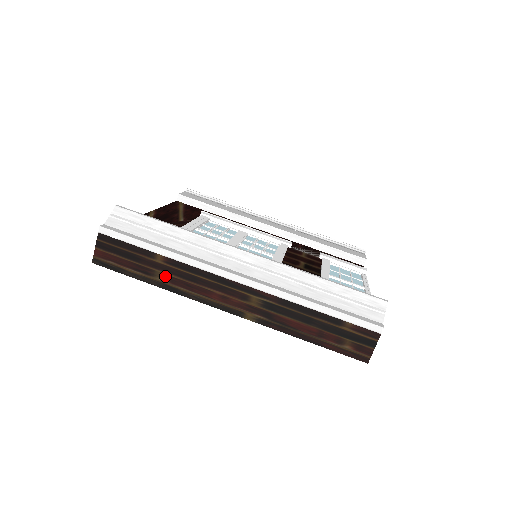
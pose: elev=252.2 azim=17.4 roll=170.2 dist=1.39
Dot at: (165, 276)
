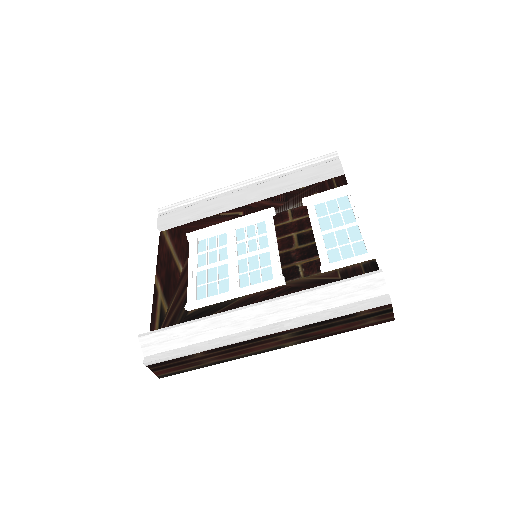
Dot at: (212, 359)
